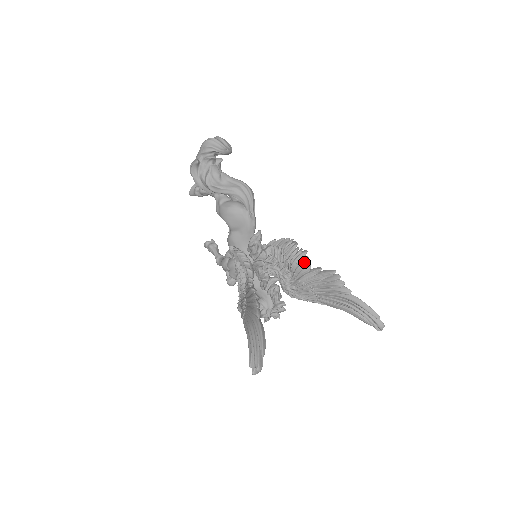
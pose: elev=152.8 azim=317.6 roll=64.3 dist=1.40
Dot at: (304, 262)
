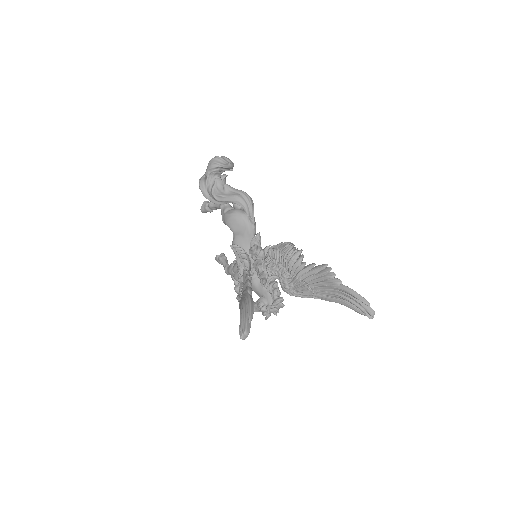
Dot at: (299, 259)
